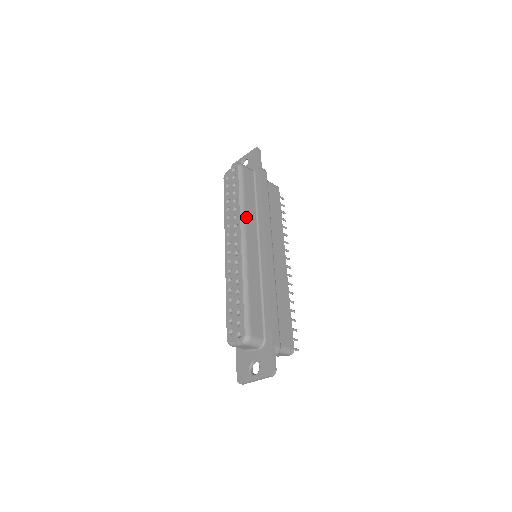
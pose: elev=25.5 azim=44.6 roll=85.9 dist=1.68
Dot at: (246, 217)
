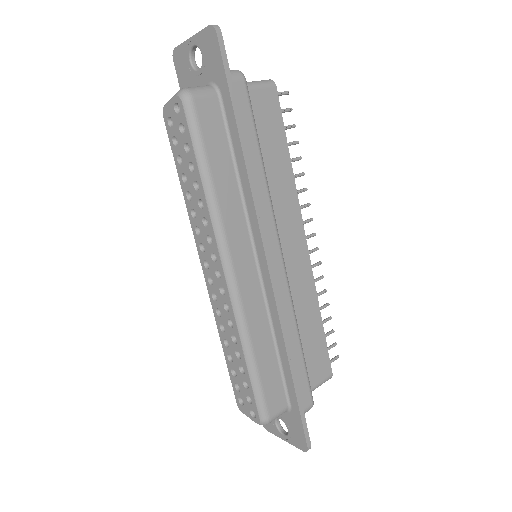
Dot at: (224, 221)
